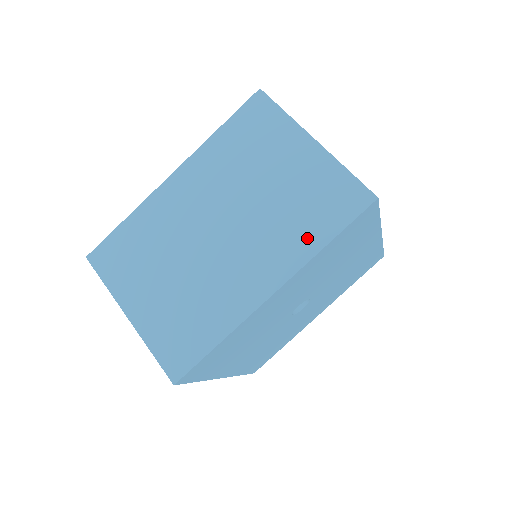
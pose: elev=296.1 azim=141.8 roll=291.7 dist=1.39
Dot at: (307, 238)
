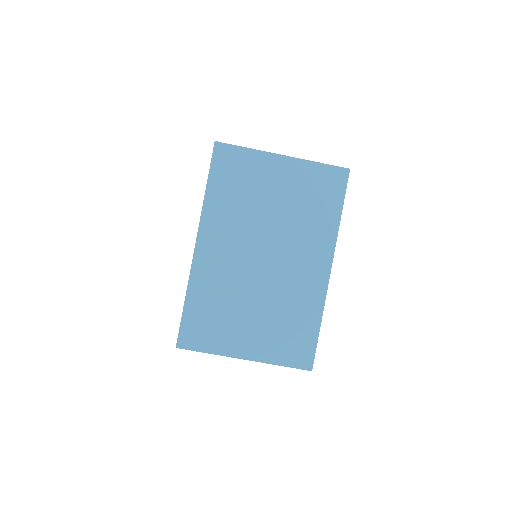
Dot at: occluded
